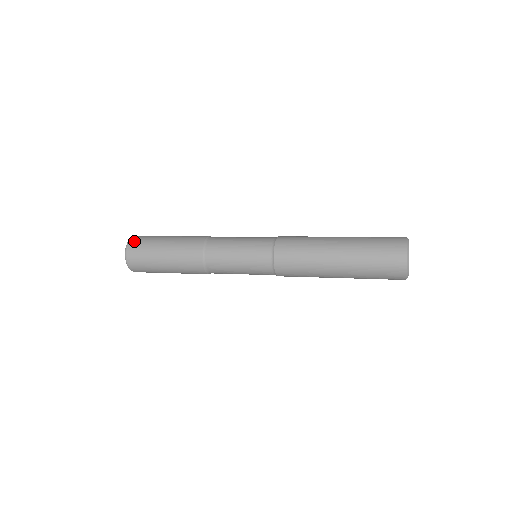
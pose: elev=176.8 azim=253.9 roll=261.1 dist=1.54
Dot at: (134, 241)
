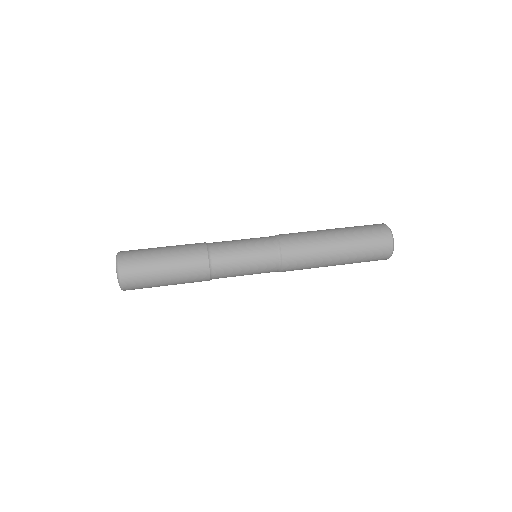
Dot at: (125, 258)
